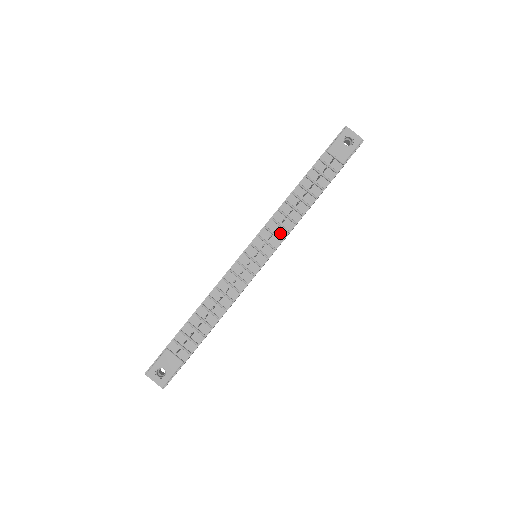
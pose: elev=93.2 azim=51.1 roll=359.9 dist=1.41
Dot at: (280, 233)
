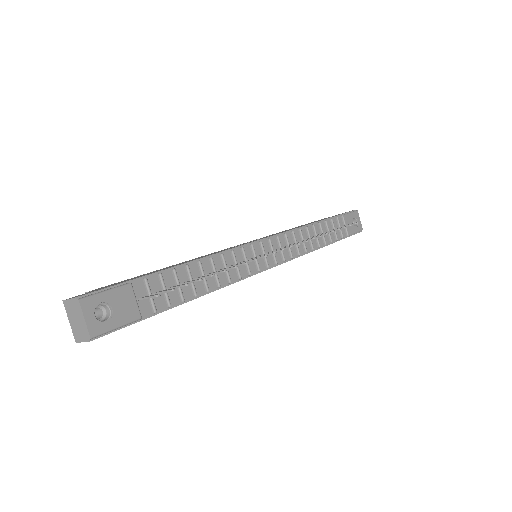
Dot at: (292, 250)
